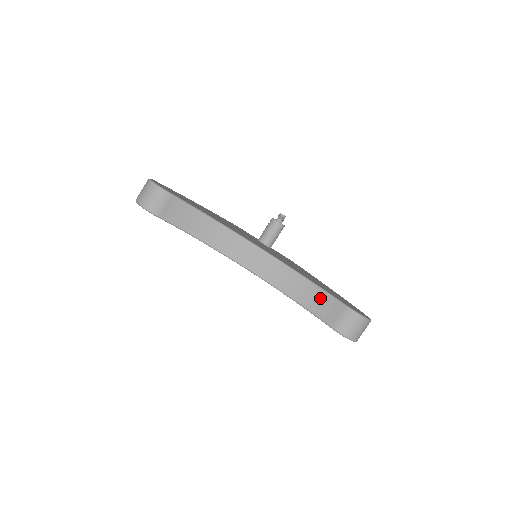
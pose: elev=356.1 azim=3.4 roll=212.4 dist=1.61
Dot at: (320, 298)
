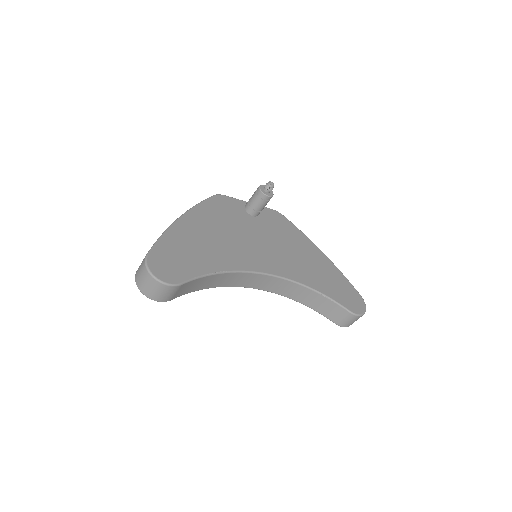
Dot at: (326, 304)
